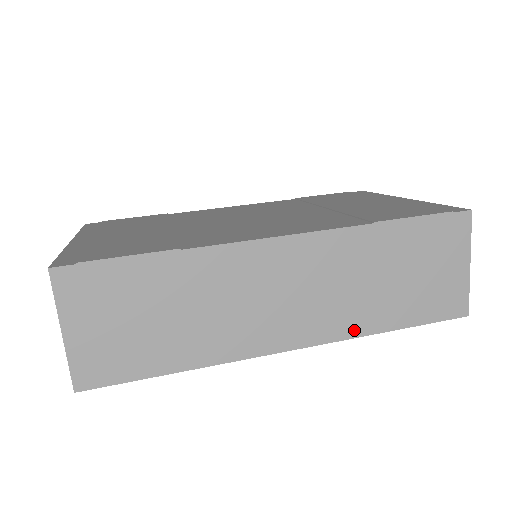
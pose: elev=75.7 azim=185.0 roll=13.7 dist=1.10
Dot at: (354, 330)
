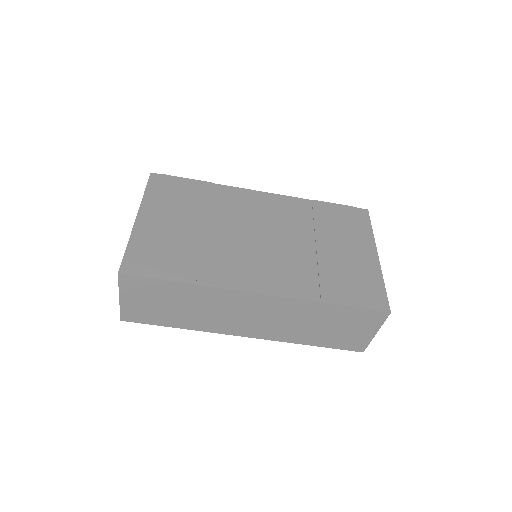
Dot at: (288, 339)
